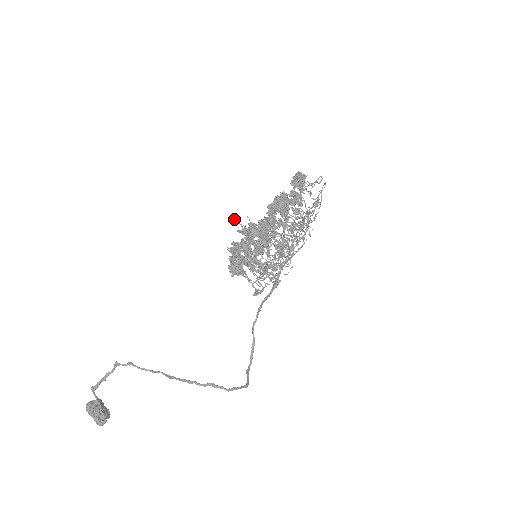
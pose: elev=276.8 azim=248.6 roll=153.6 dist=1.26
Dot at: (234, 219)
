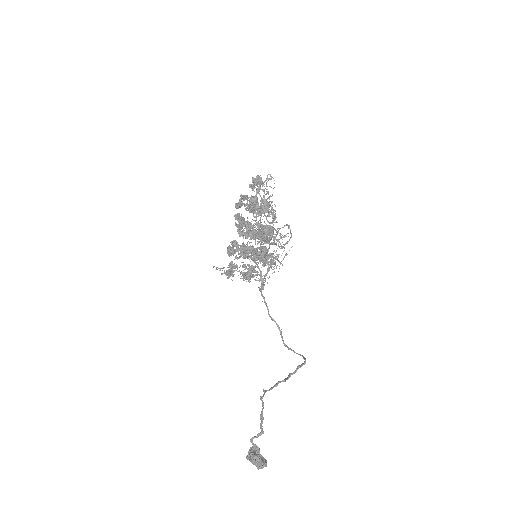
Dot at: occluded
